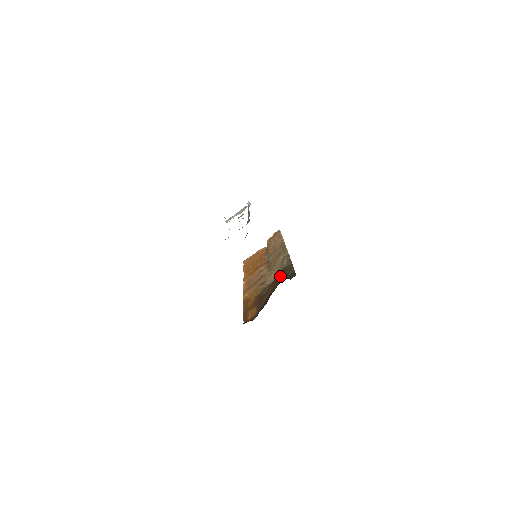
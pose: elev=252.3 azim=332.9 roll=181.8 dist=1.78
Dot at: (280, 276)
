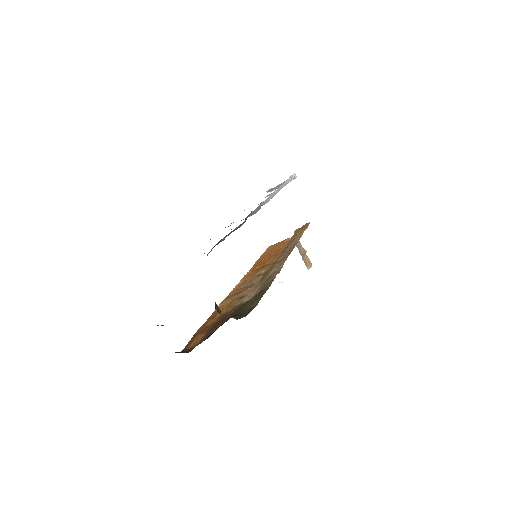
Dot at: (245, 303)
